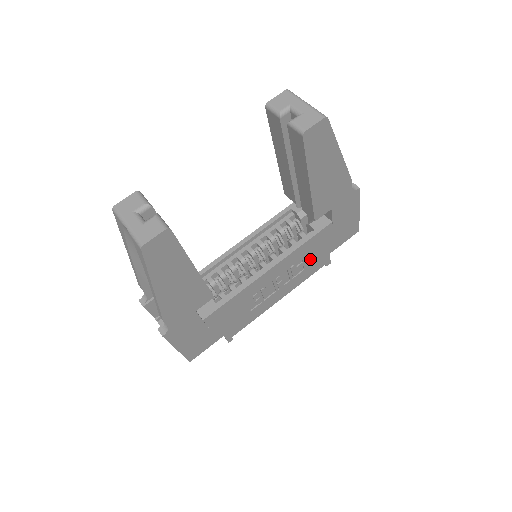
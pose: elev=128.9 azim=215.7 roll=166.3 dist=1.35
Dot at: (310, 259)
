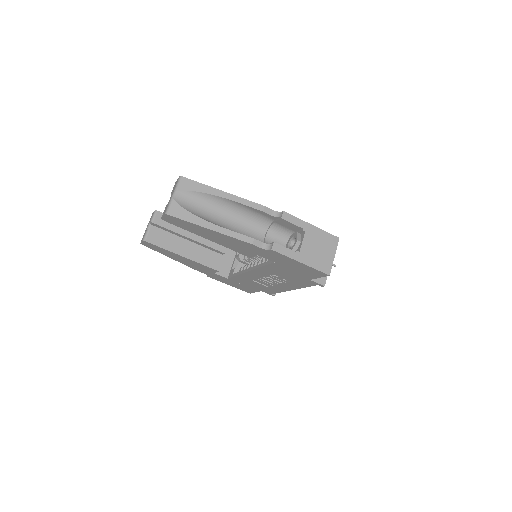
Dot at: (288, 277)
